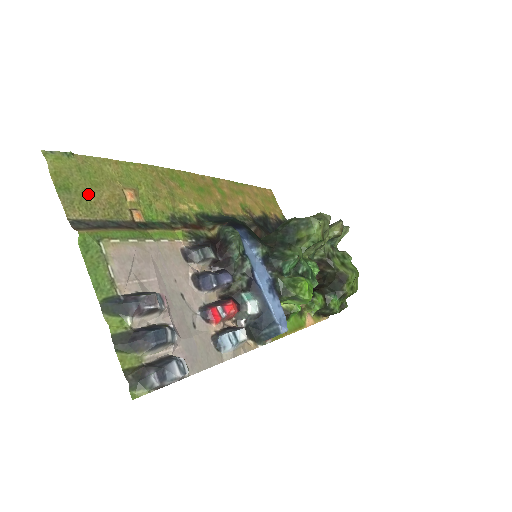
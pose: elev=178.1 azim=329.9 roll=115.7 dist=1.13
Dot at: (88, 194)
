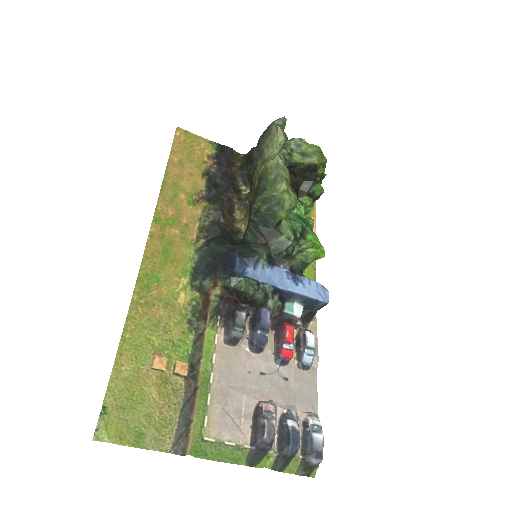
Dot at: (150, 415)
